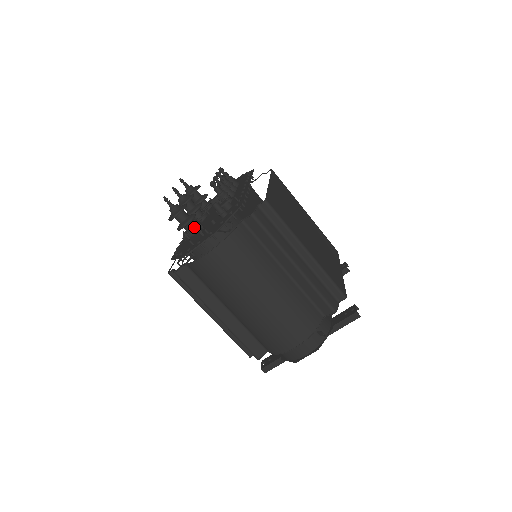
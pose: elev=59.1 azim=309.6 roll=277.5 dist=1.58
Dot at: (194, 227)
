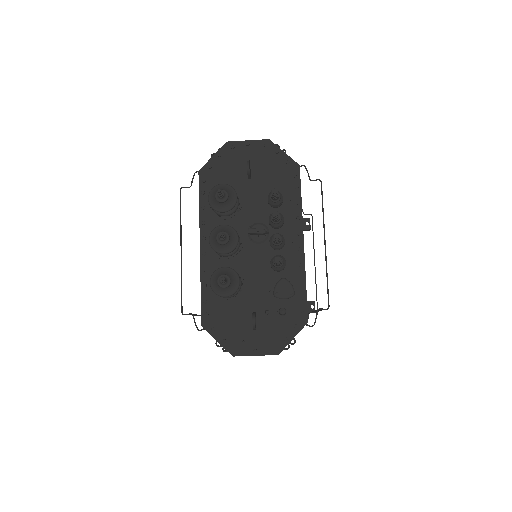
Dot at: (236, 295)
